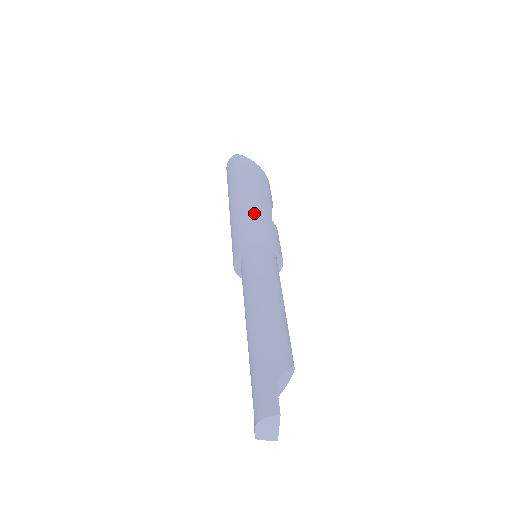
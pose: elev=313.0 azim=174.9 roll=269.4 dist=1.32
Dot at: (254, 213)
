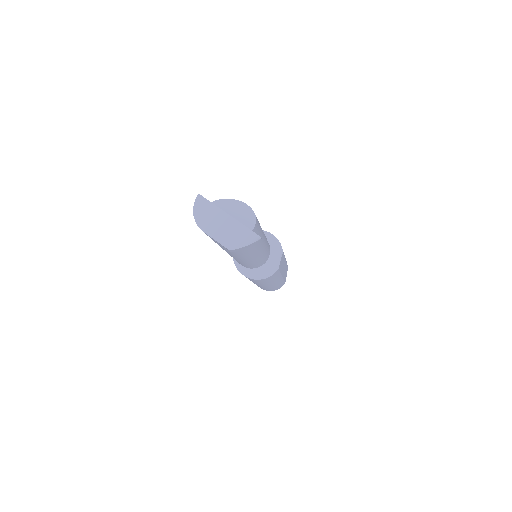
Dot at: occluded
